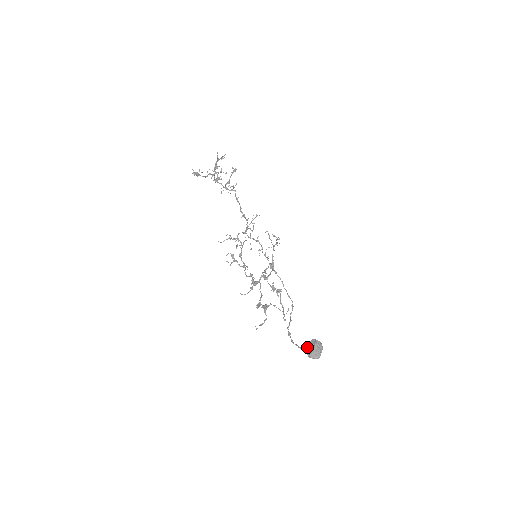
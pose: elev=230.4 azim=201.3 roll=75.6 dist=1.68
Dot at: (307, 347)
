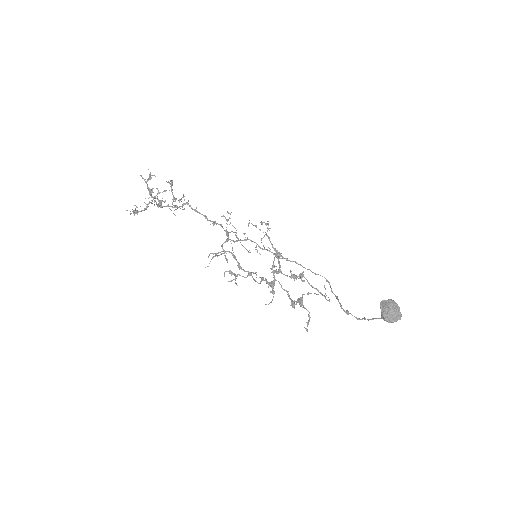
Dot at: (381, 314)
